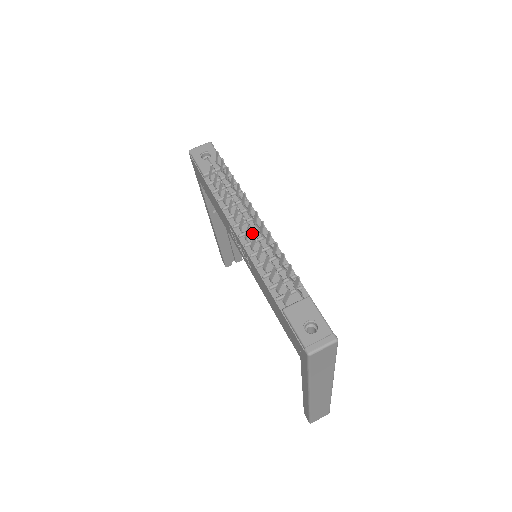
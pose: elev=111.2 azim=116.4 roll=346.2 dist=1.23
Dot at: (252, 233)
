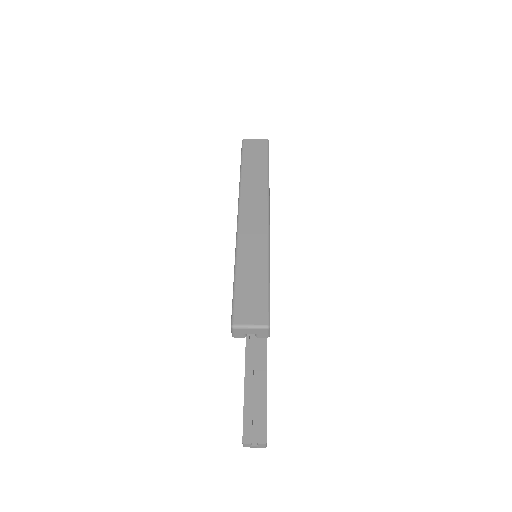
Dot at: occluded
